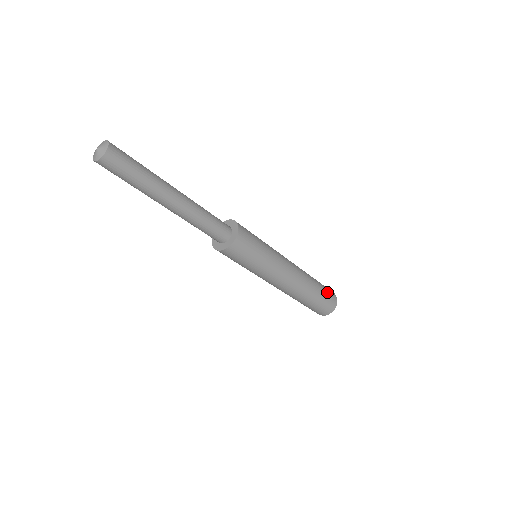
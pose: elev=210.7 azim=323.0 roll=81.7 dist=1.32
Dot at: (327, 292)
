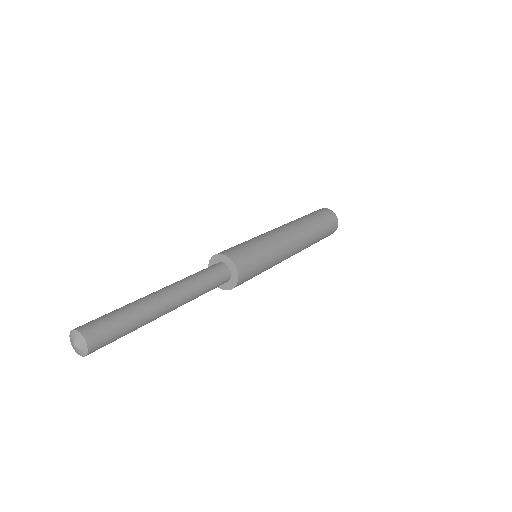
Dot at: (326, 236)
